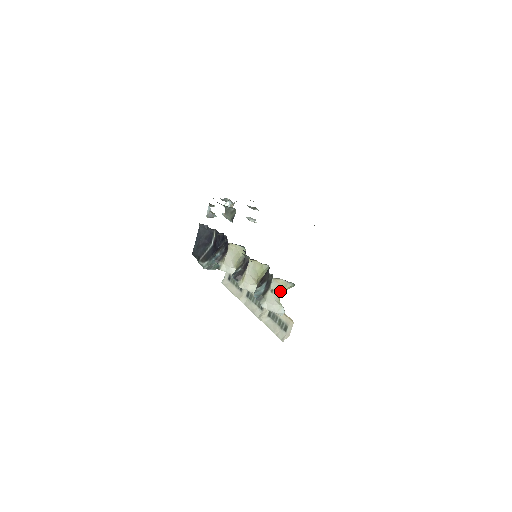
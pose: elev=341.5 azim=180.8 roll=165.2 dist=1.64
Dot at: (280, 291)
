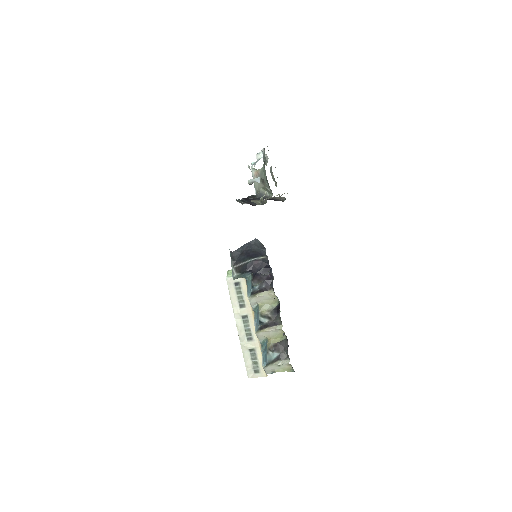
Dot at: (283, 369)
